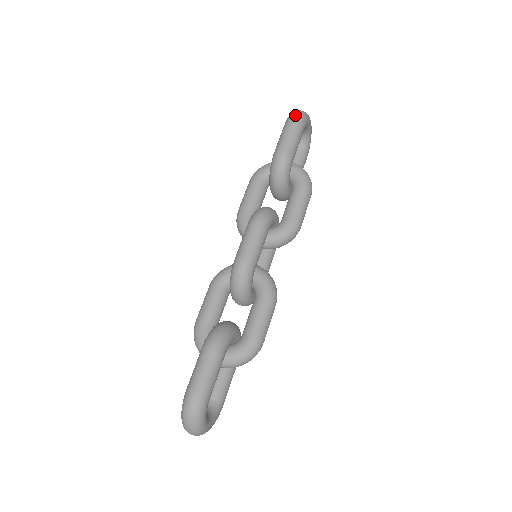
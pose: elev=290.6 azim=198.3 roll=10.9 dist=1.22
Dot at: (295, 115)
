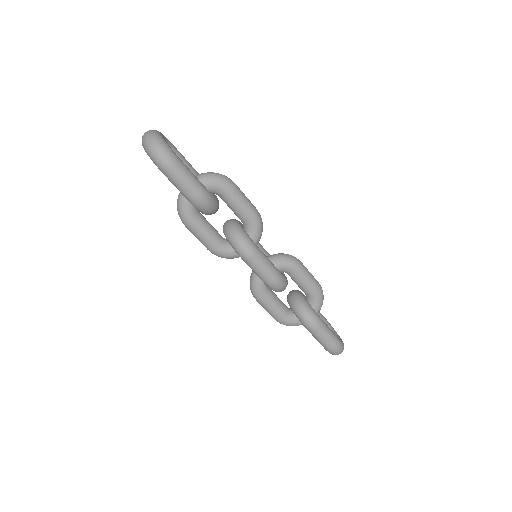
Dot at: (163, 159)
